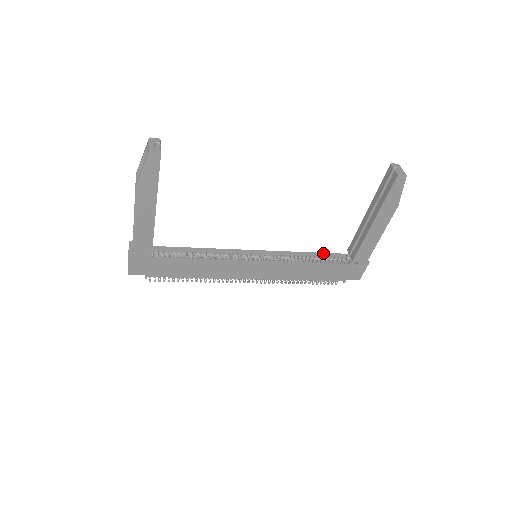
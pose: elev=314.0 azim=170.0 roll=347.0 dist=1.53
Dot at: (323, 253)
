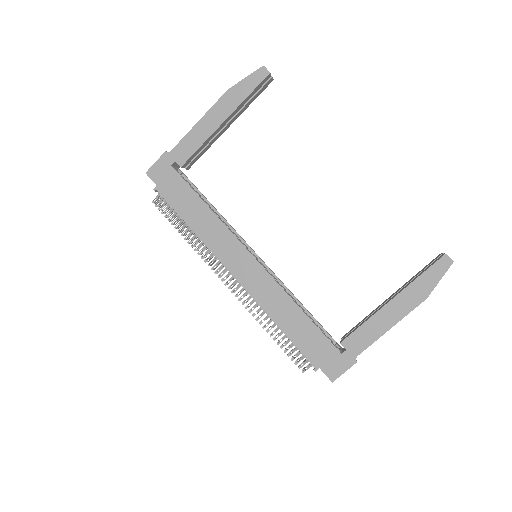
Dot at: occluded
